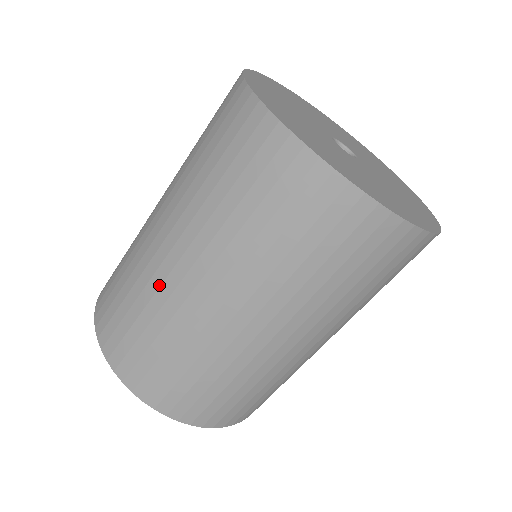
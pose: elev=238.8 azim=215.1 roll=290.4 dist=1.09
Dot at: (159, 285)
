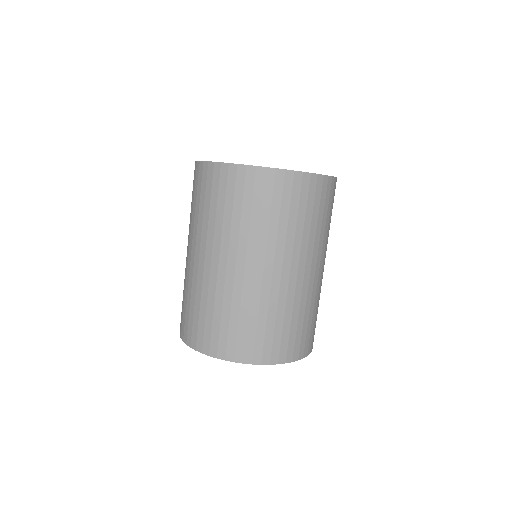
Dot at: occluded
